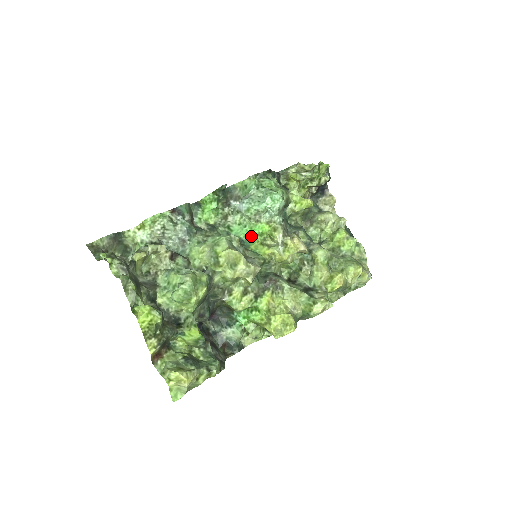
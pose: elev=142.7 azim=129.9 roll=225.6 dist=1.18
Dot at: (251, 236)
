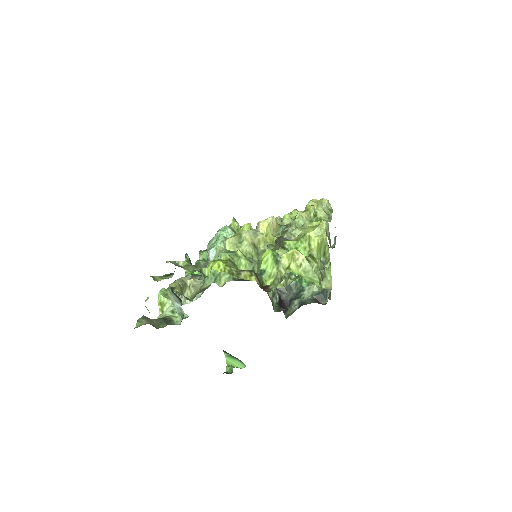
Dot at: occluded
